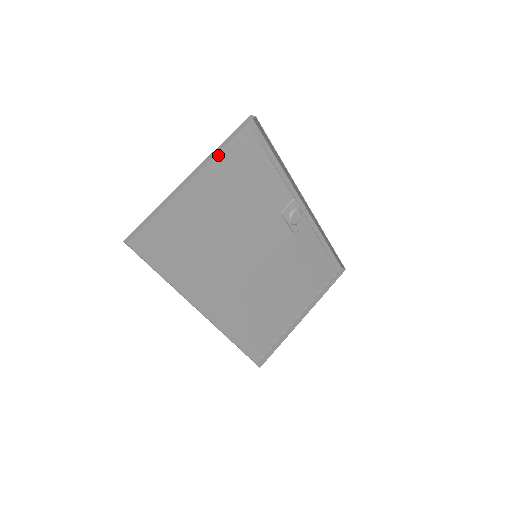
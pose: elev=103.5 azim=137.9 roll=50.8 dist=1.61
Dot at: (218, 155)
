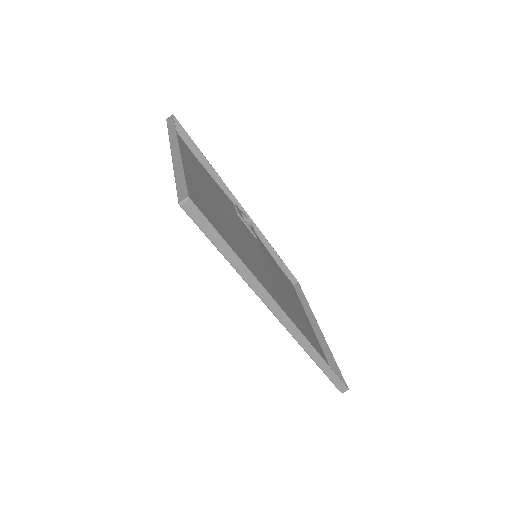
Dot at: occluded
